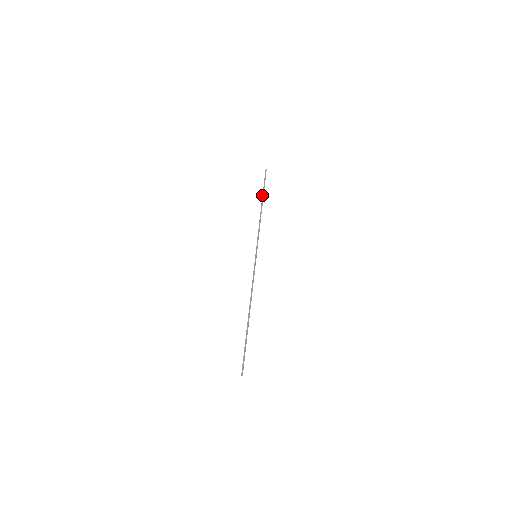
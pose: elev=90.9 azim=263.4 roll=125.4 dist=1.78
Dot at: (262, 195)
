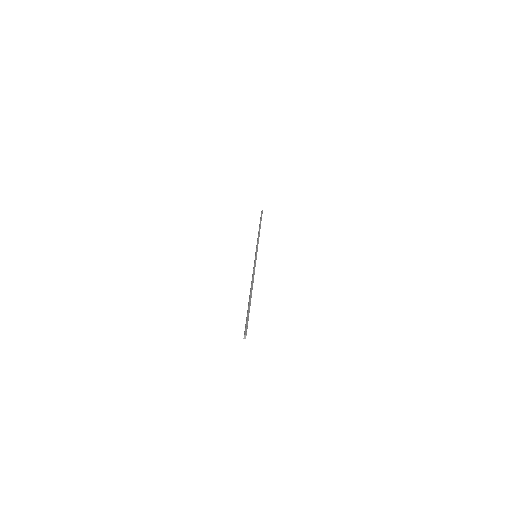
Dot at: (260, 222)
